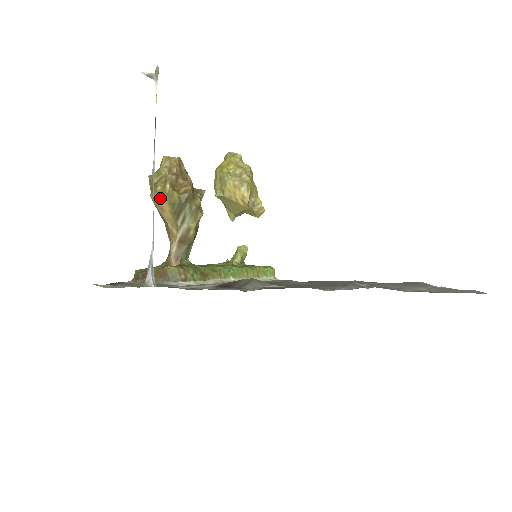
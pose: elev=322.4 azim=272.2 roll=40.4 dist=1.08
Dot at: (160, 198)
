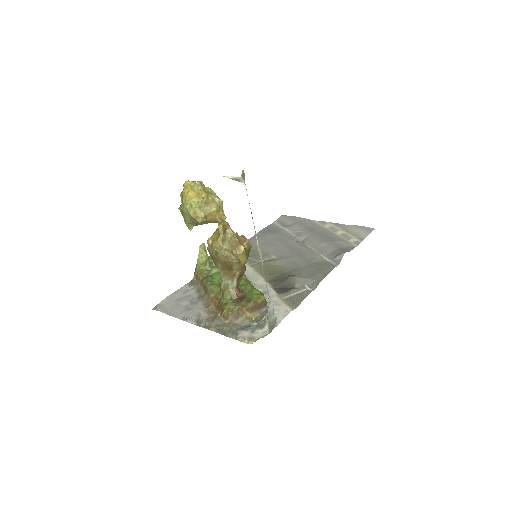
Dot at: (241, 259)
